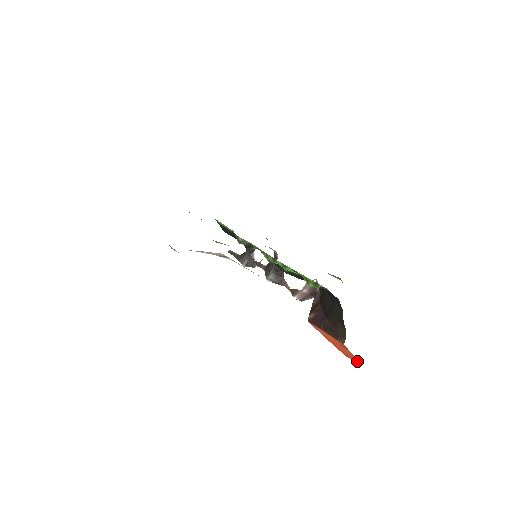
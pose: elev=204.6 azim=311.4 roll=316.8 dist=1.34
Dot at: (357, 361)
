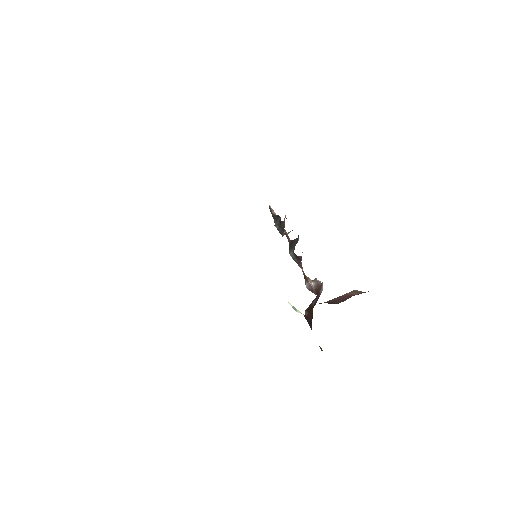
Dot at: occluded
